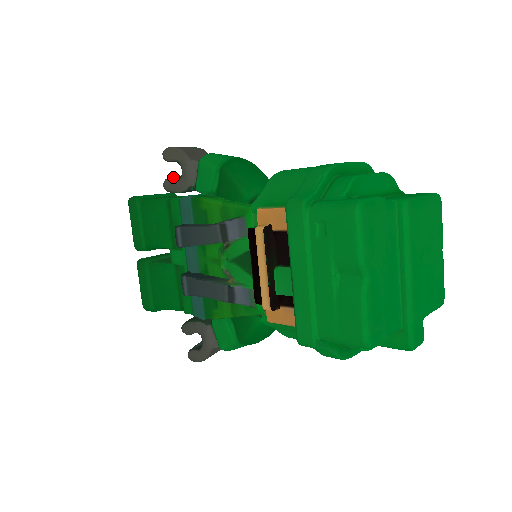
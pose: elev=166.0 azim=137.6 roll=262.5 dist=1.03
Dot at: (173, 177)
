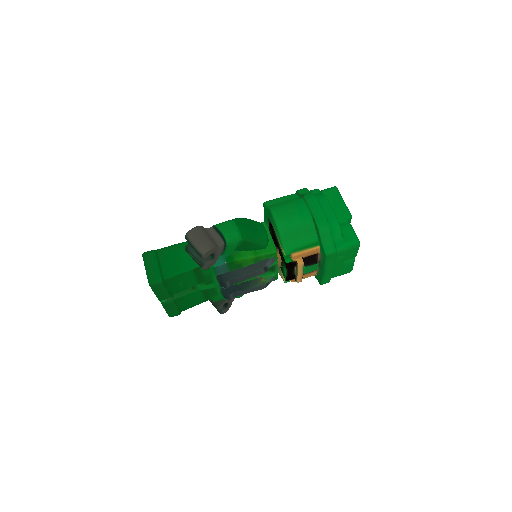
Dot at: (205, 260)
